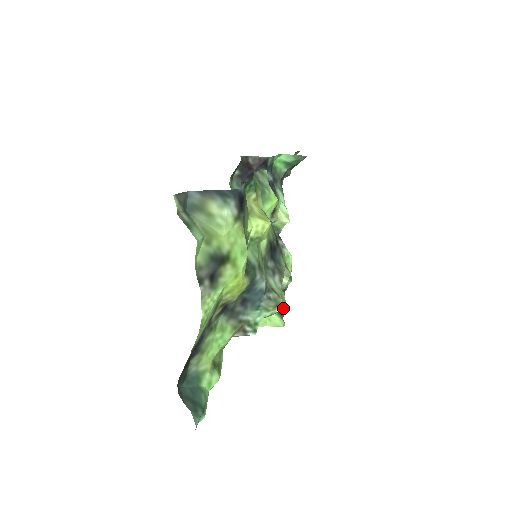
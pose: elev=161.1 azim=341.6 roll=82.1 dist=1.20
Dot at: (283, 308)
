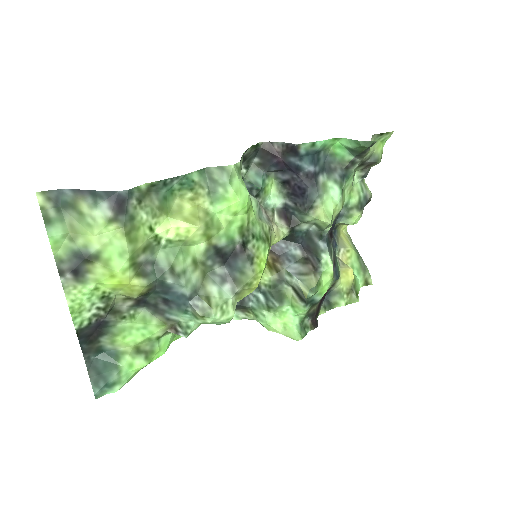
Dot at: (223, 321)
